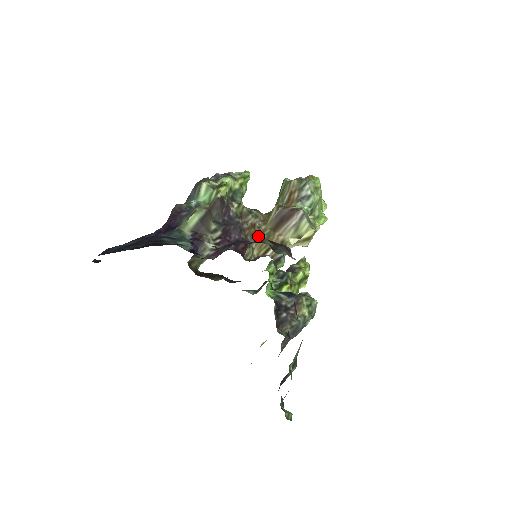
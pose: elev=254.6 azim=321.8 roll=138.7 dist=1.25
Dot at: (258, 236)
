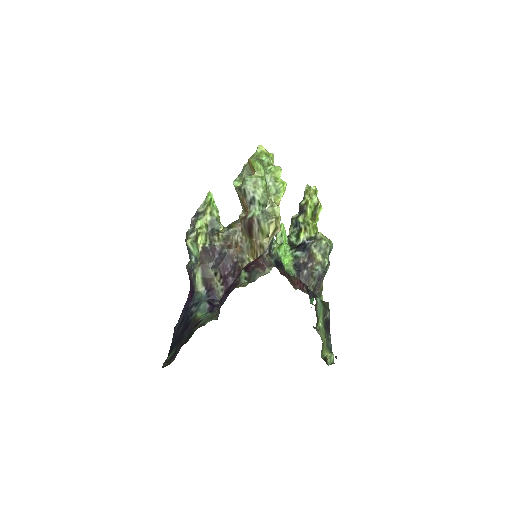
Dot at: (245, 249)
